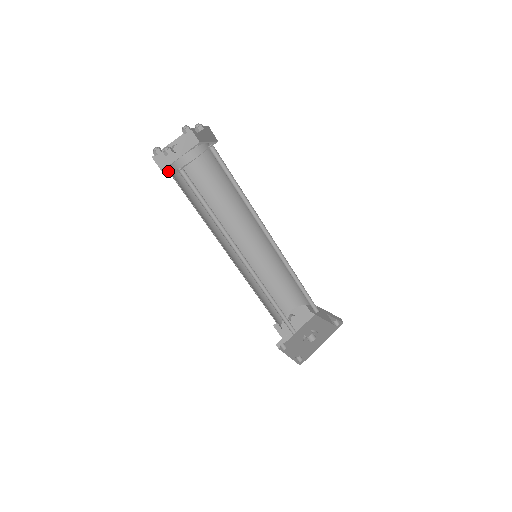
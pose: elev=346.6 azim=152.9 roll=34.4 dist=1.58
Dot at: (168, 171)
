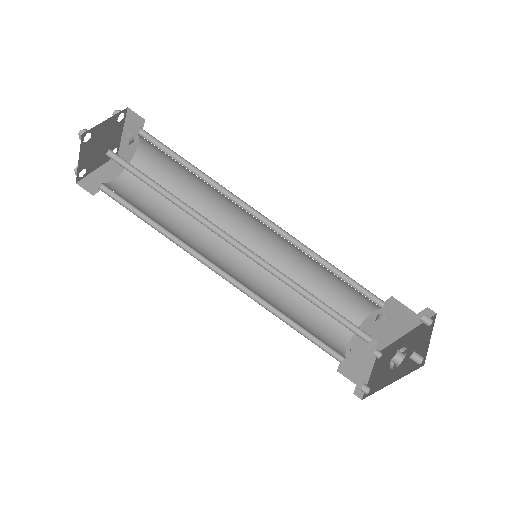
Dot at: (116, 177)
